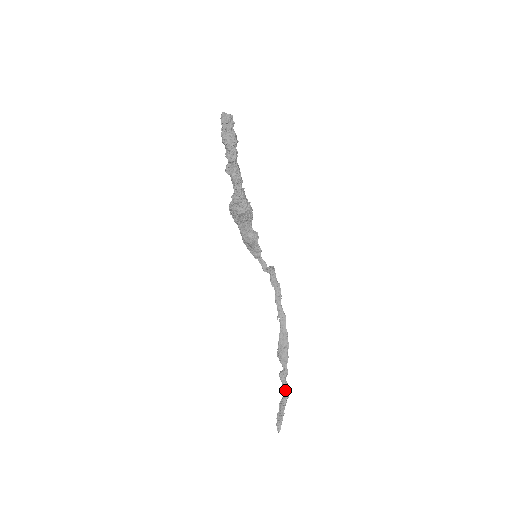
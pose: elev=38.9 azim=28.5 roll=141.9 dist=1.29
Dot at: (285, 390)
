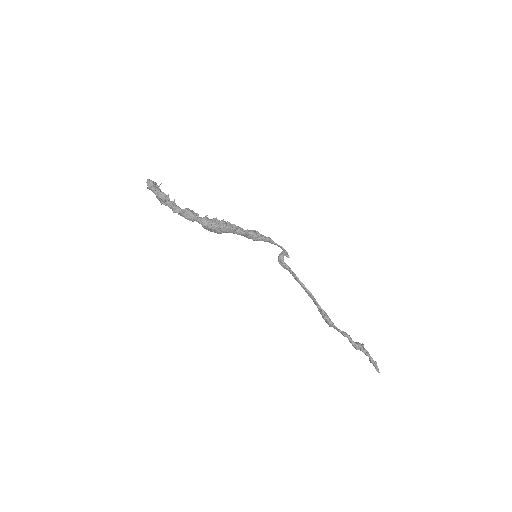
Dot at: occluded
